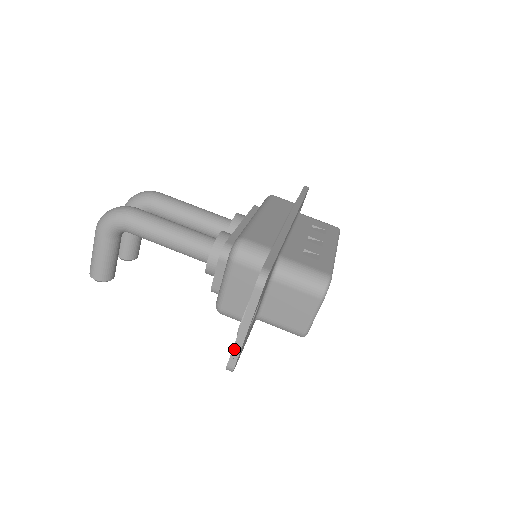
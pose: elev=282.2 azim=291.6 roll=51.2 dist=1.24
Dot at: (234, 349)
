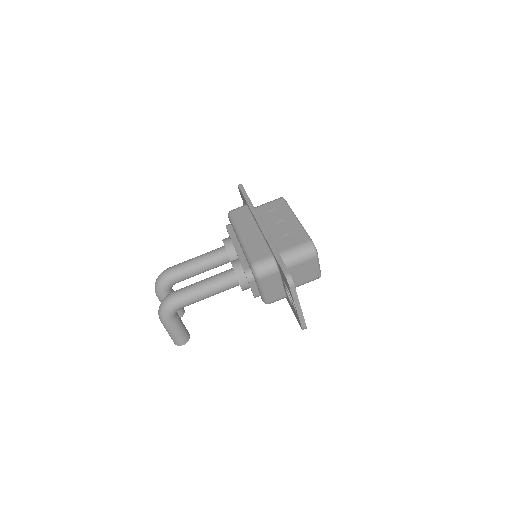
Dot at: (300, 319)
